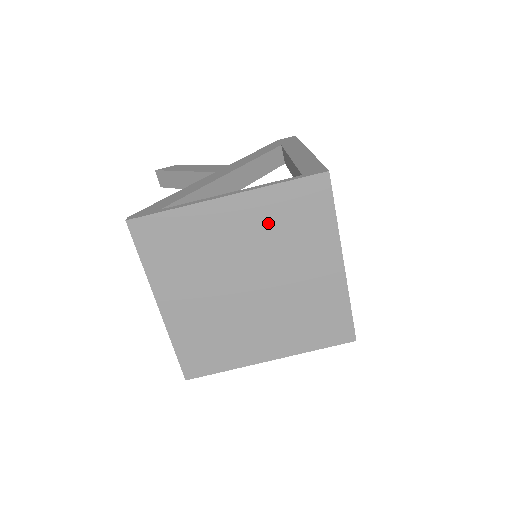
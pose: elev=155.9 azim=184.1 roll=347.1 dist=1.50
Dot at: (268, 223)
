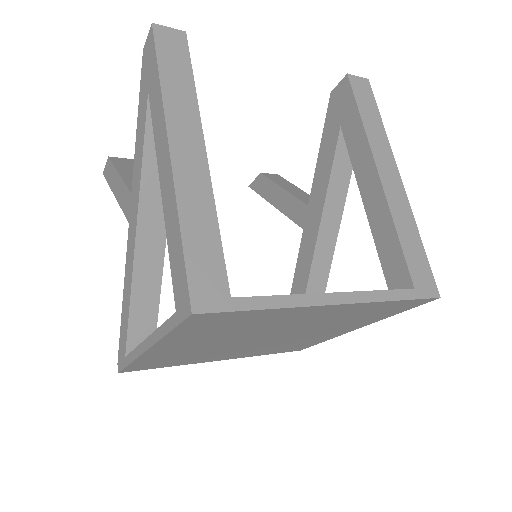
Dot at: (209, 336)
